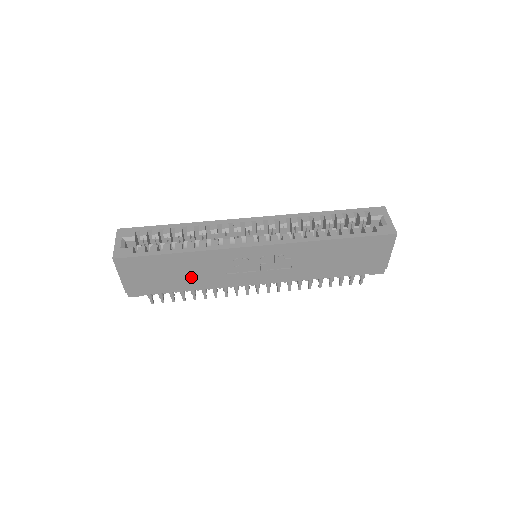
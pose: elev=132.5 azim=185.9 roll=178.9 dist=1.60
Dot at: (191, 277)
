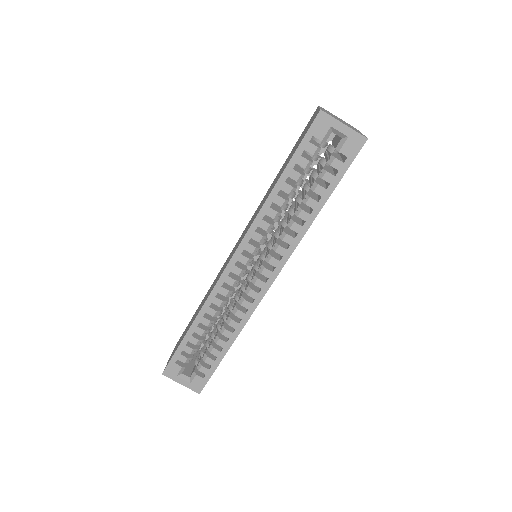
Dot at: occluded
